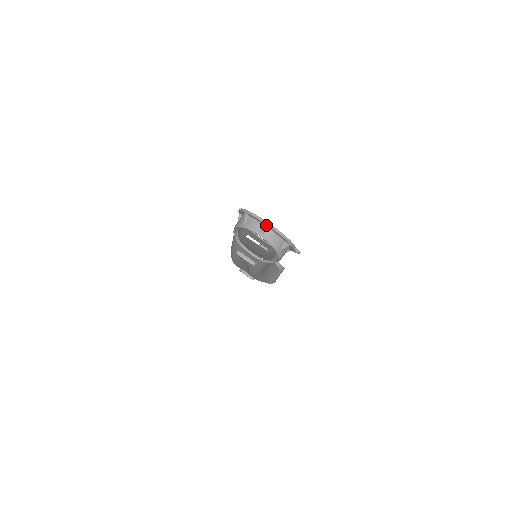
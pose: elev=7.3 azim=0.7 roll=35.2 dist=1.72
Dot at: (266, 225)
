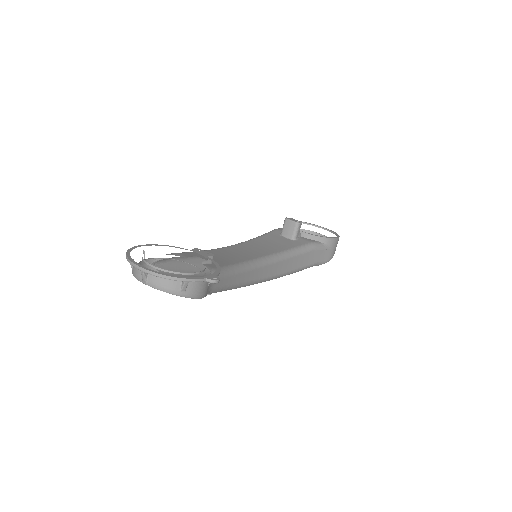
Dot at: (141, 271)
